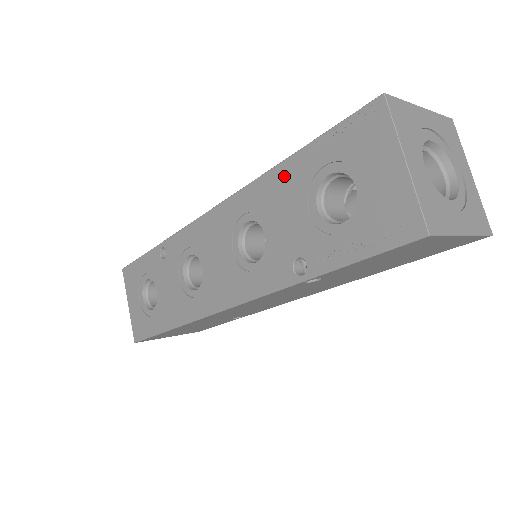
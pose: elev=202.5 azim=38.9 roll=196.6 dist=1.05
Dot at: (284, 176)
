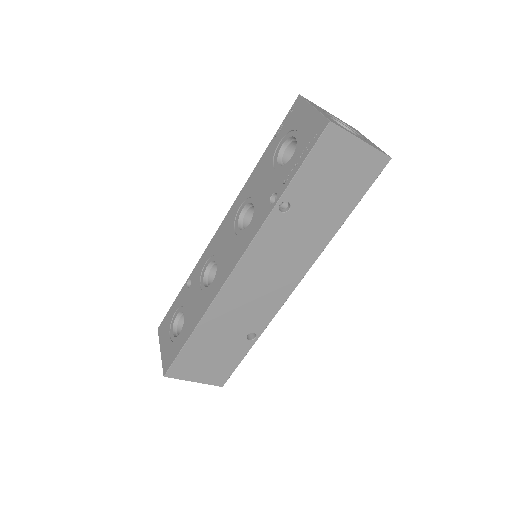
Dot at: (260, 167)
